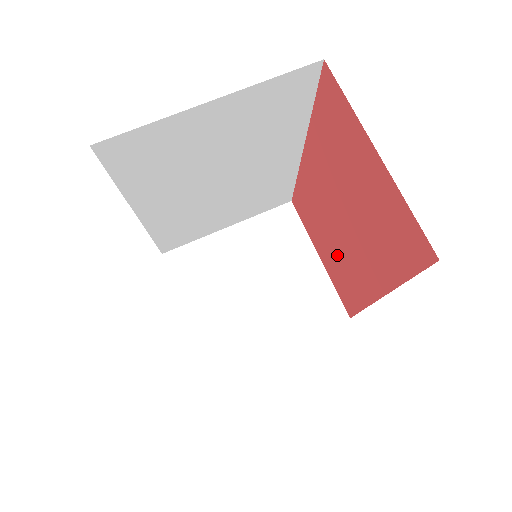
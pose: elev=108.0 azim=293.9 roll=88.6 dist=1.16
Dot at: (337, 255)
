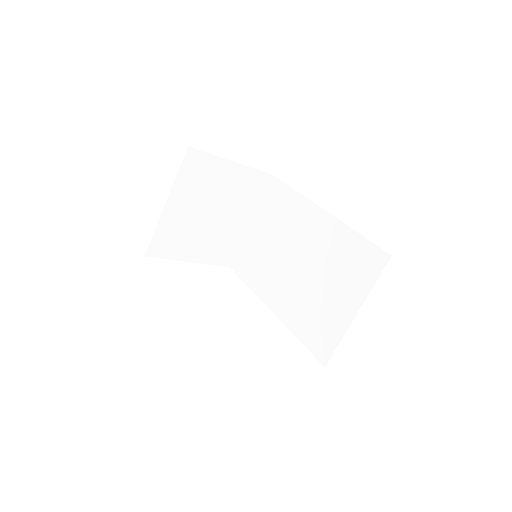
Dot at: occluded
